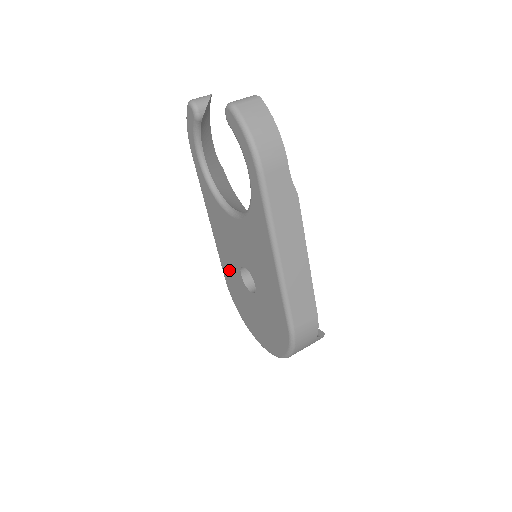
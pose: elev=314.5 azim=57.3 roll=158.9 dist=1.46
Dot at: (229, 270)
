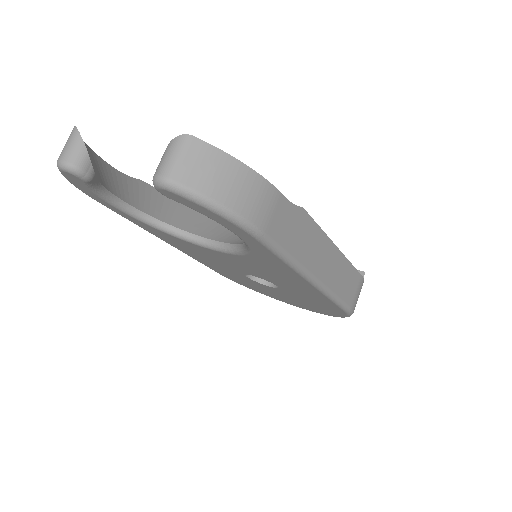
Dot at: (223, 271)
